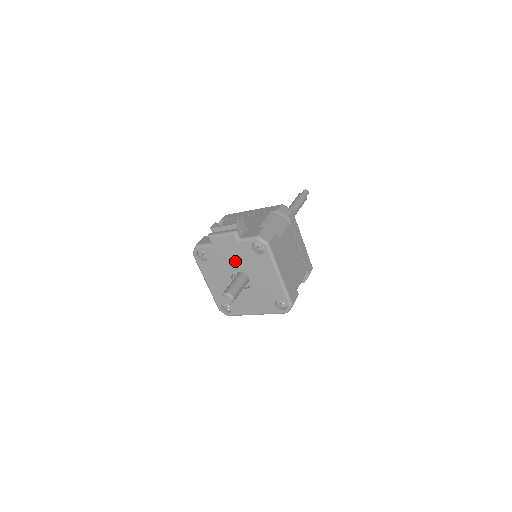
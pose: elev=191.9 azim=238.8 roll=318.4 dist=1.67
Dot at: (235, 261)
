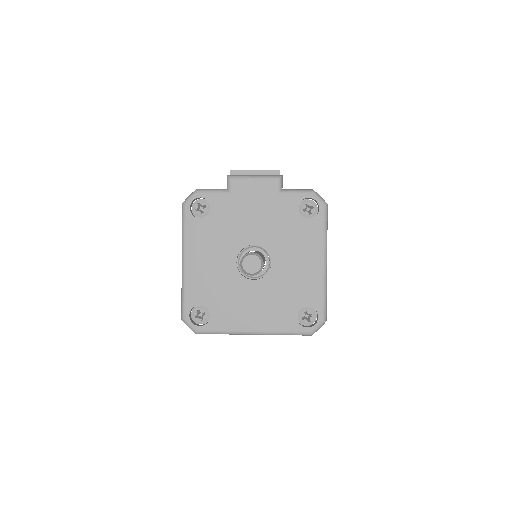
Dot at: (259, 225)
